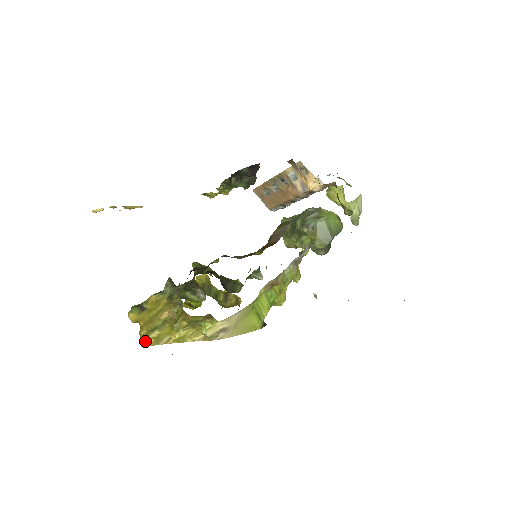
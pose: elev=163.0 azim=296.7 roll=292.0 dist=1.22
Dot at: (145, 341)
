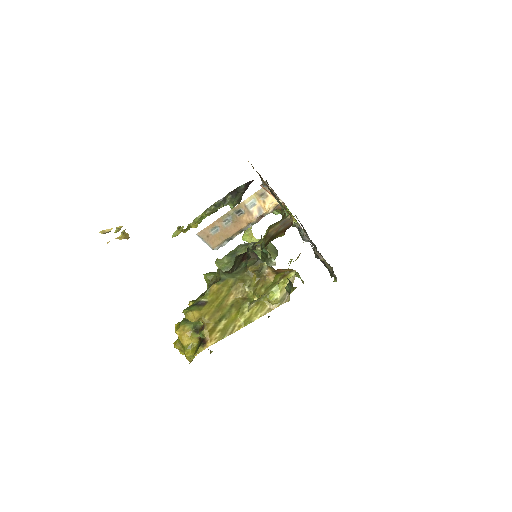
Dot at: (211, 338)
